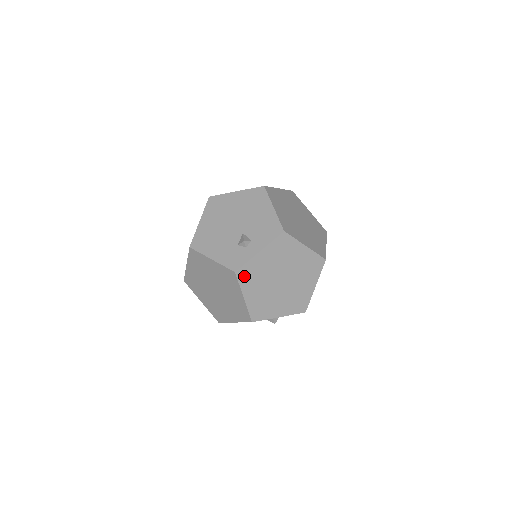
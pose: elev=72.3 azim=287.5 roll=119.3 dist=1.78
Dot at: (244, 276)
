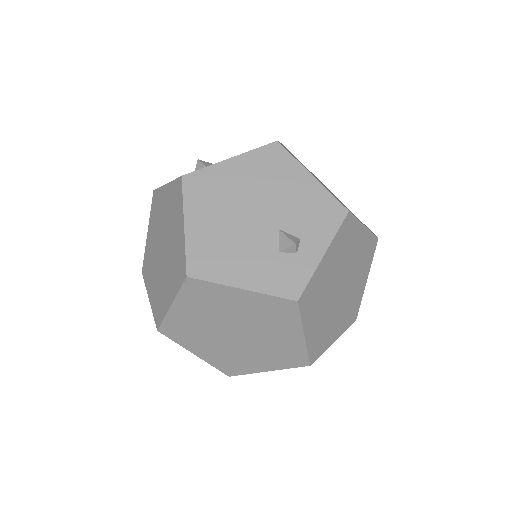
Dot at: (306, 302)
